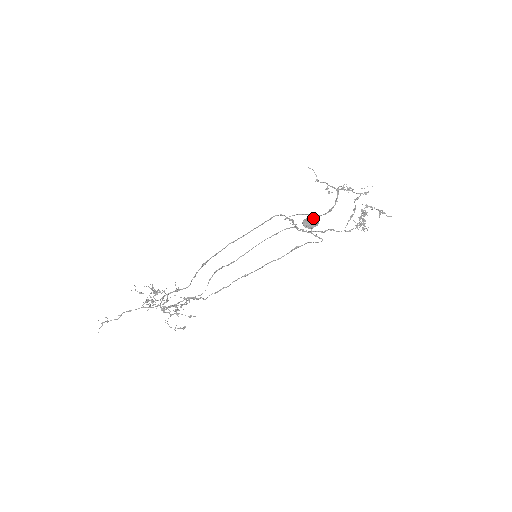
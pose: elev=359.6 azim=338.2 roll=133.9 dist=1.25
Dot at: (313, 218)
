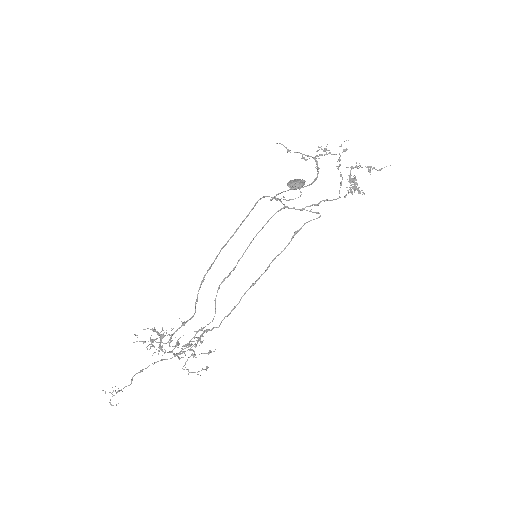
Dot at: (297, 179)
